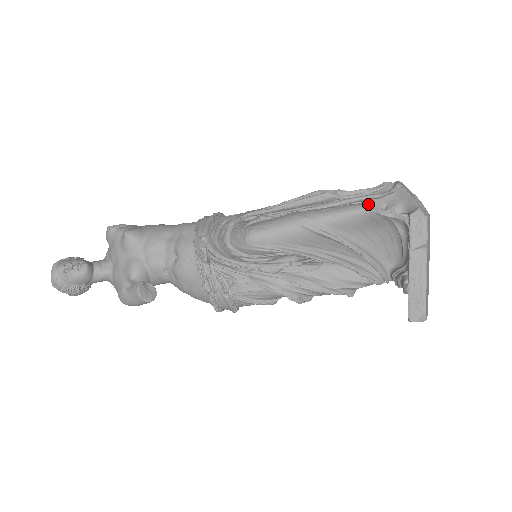
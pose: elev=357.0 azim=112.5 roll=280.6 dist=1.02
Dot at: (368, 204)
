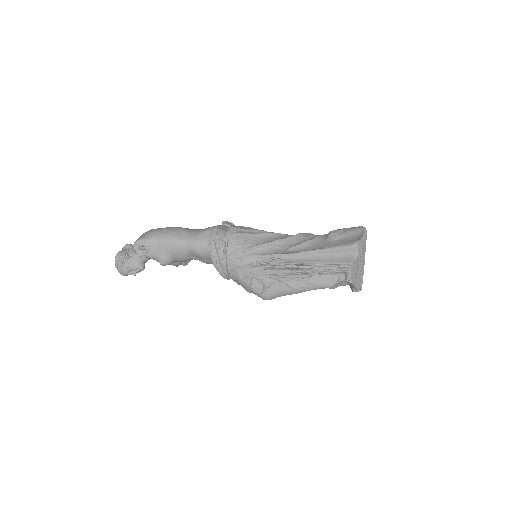
Dot at: (330, 288)
